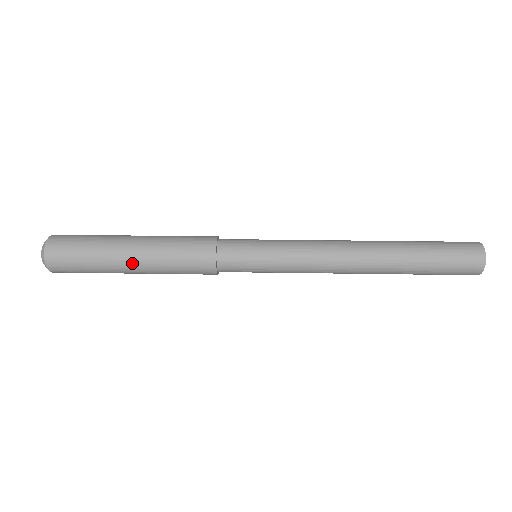
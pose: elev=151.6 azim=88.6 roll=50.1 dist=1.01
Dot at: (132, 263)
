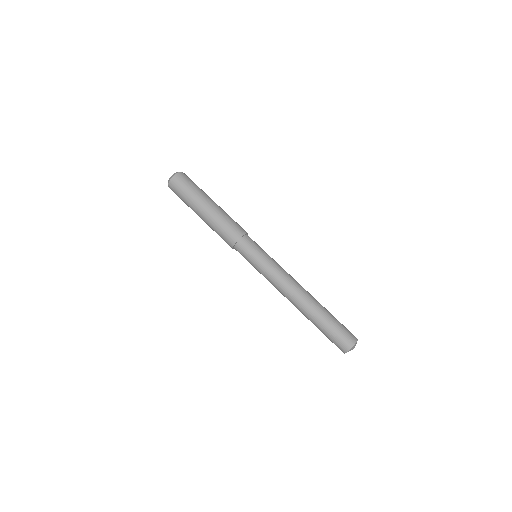
Dot at: (201, 214)
